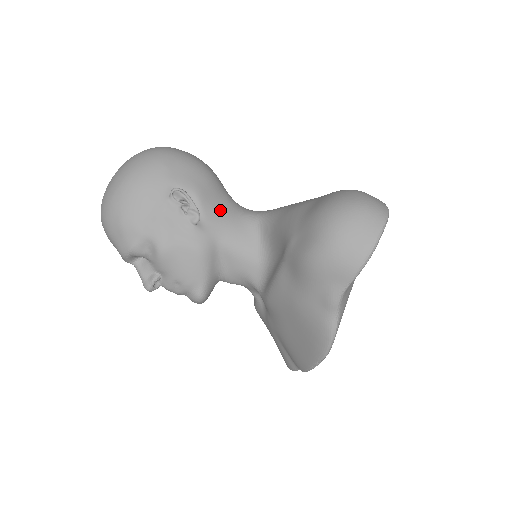
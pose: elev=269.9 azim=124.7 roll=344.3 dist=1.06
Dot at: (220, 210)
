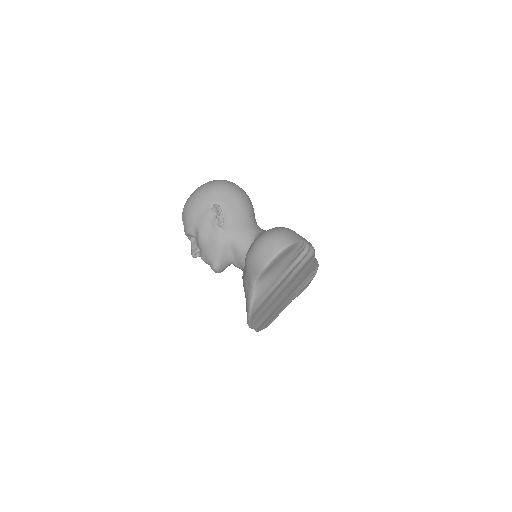
Dot at: (238, 223)
